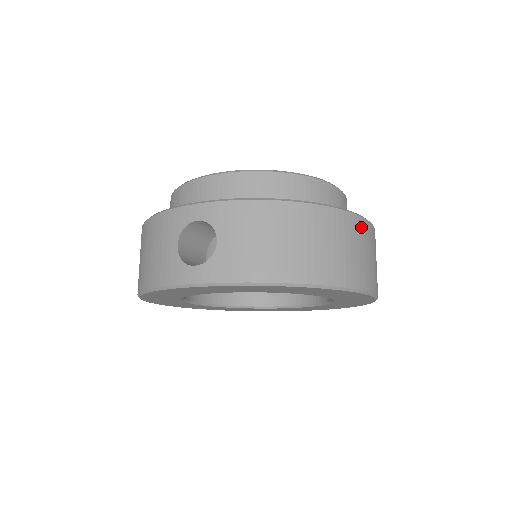
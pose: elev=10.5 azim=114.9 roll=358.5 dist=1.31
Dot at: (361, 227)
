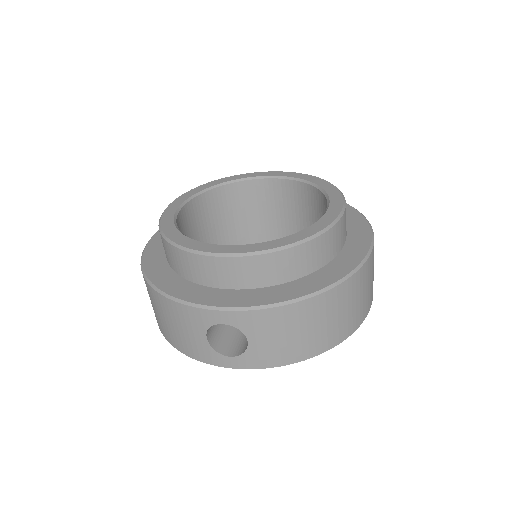
Dot at: (368, 267)
